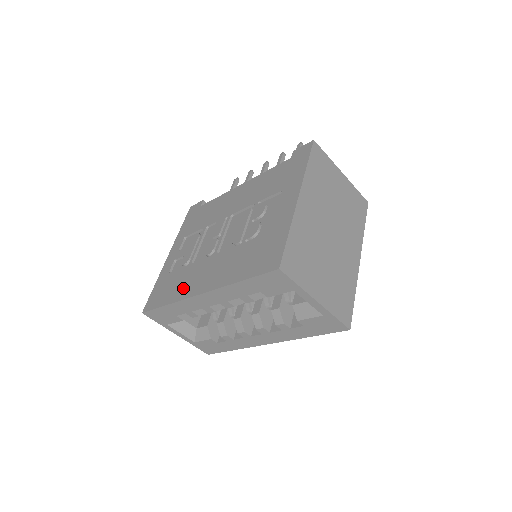
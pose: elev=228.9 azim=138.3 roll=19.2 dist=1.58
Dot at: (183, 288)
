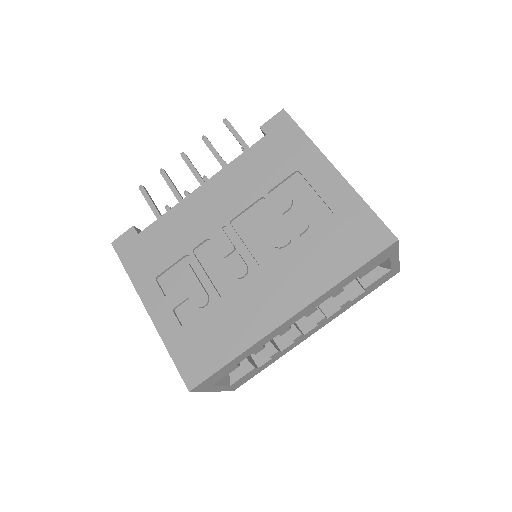
Dot at: (246, 327)
